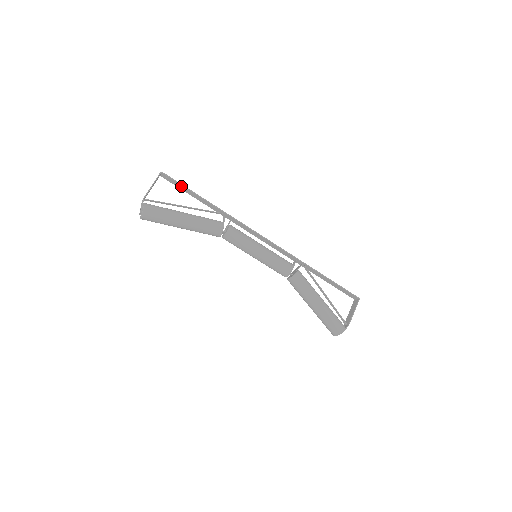
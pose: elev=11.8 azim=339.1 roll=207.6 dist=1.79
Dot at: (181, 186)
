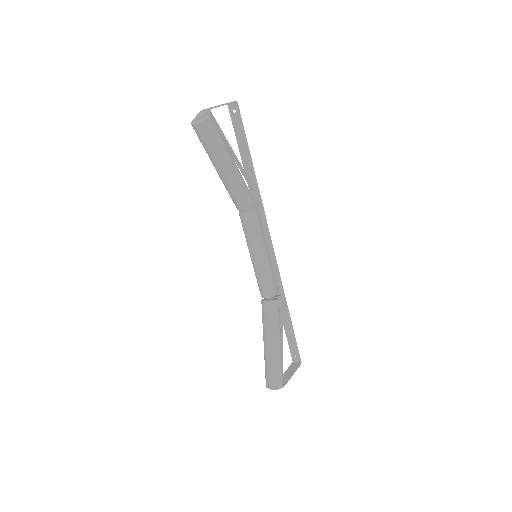
Dot at: (241, 131)
